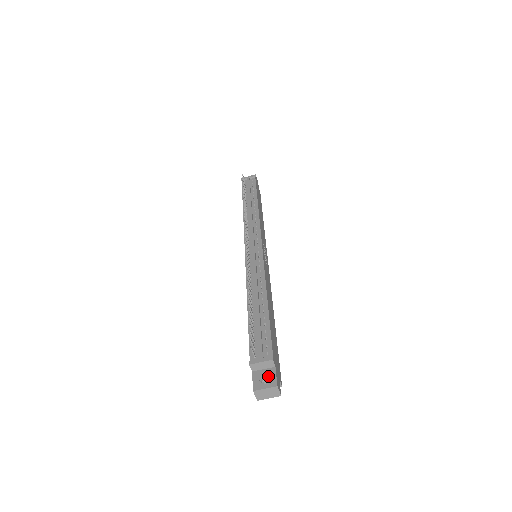
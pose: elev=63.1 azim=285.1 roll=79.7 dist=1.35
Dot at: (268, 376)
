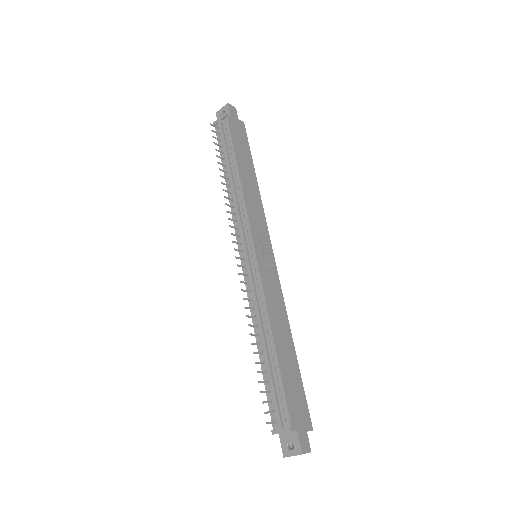
Dot at: (292, 441)
